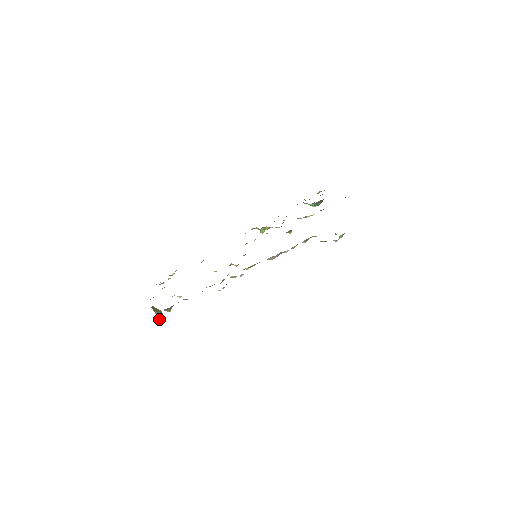
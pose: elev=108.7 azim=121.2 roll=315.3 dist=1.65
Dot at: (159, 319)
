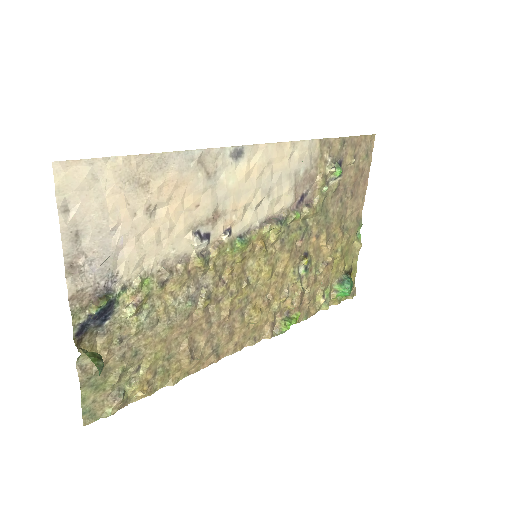
Dot at: occluded
